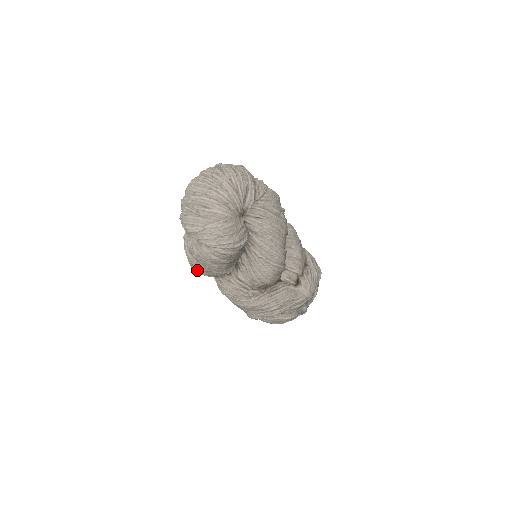
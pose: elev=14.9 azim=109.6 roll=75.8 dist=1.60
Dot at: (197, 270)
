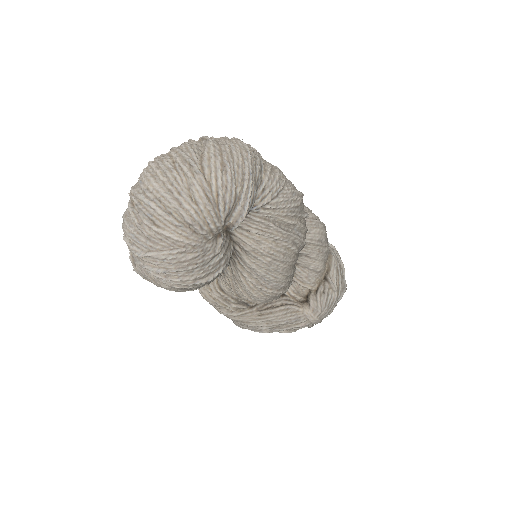
Dot at: occluded
